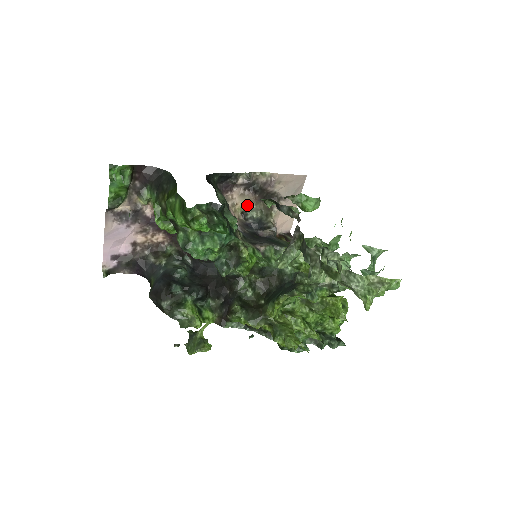
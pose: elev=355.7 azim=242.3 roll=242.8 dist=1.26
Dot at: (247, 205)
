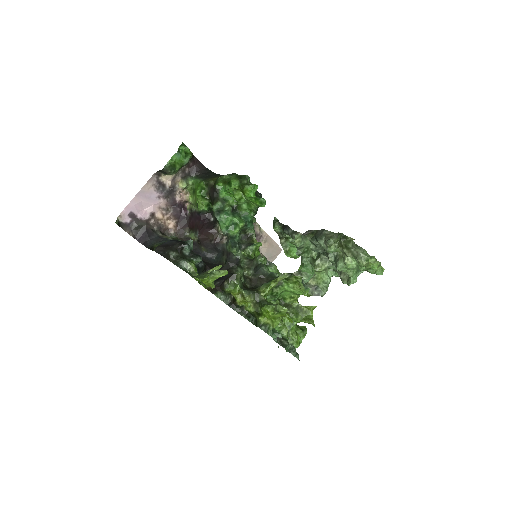
Dot at: occluded
